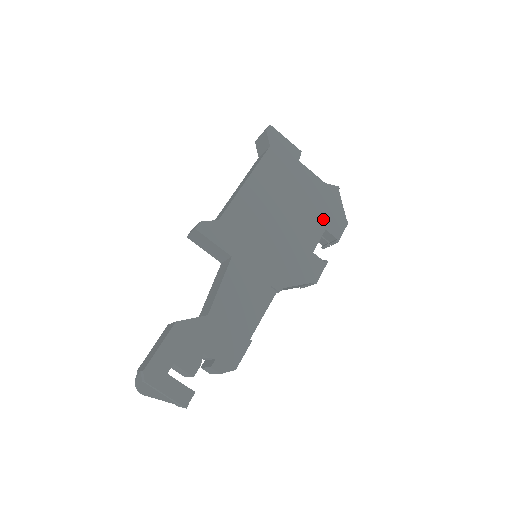
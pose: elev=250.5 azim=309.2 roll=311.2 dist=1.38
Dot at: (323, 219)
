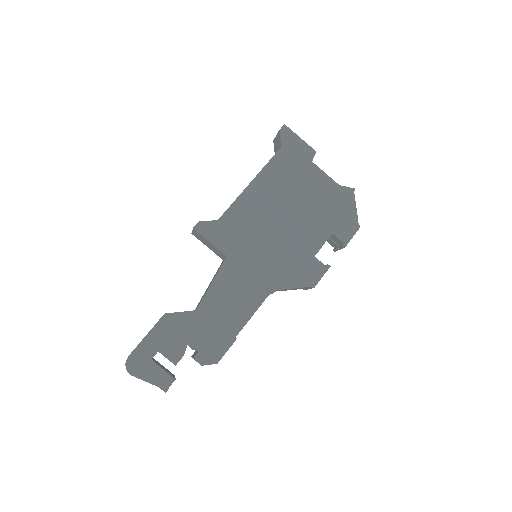
Dot at: (331, 222)
